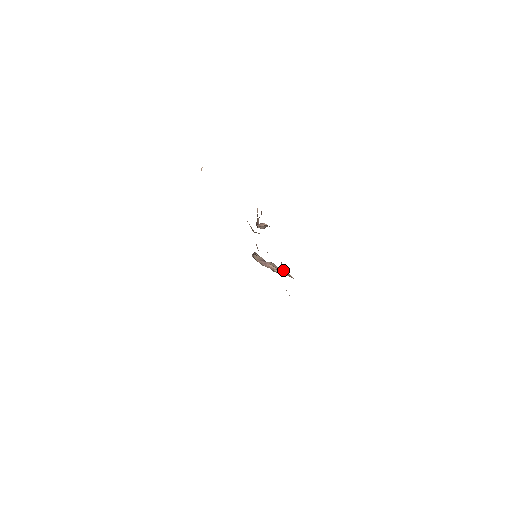
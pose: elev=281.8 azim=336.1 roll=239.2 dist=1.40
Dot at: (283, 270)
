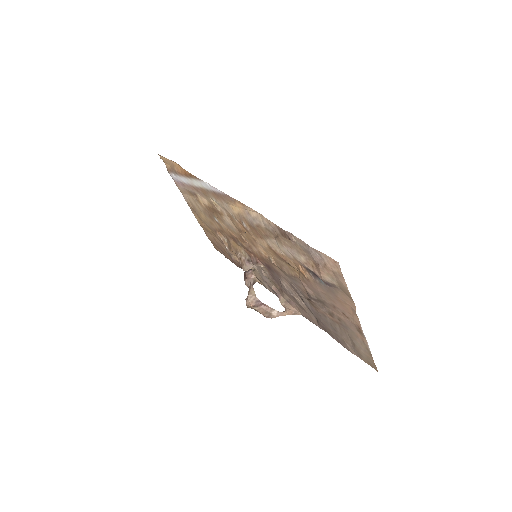
Dot at: (282, 303)
